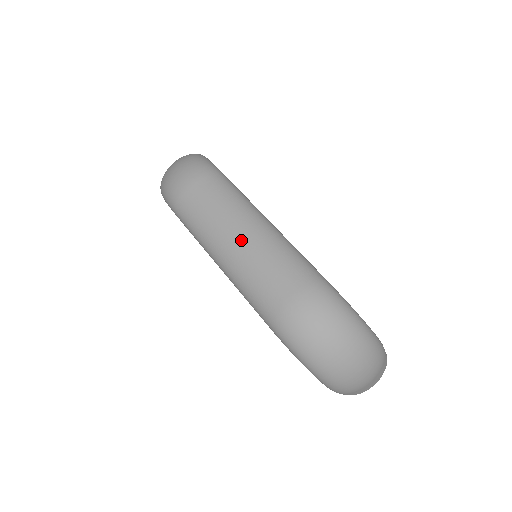
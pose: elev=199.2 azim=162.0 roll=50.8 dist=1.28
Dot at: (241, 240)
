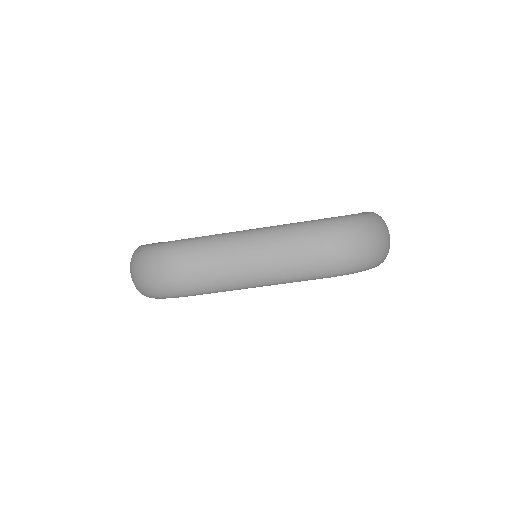
Dot at: (256, 259)
